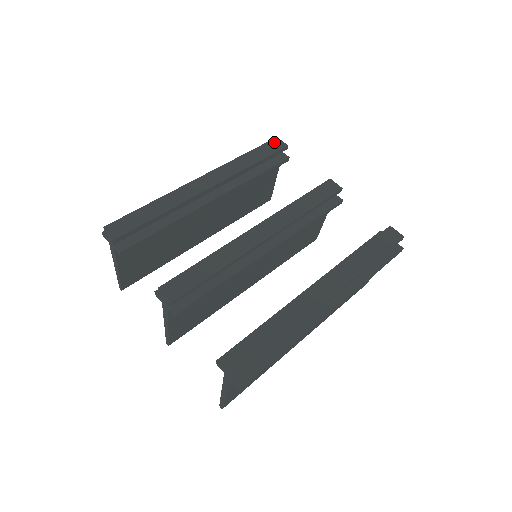
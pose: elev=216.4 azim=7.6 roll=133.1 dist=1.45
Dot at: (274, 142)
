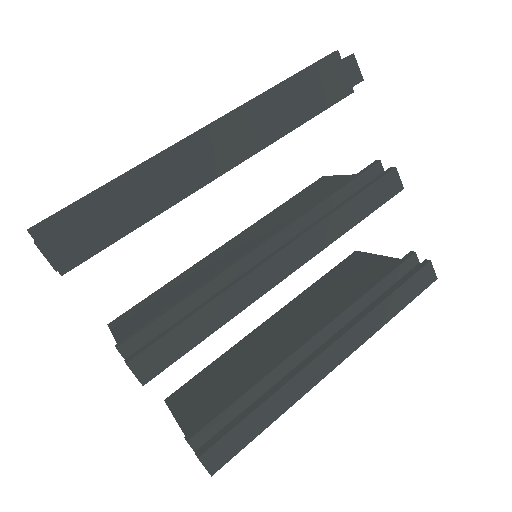
Dot at: (346, 66)
